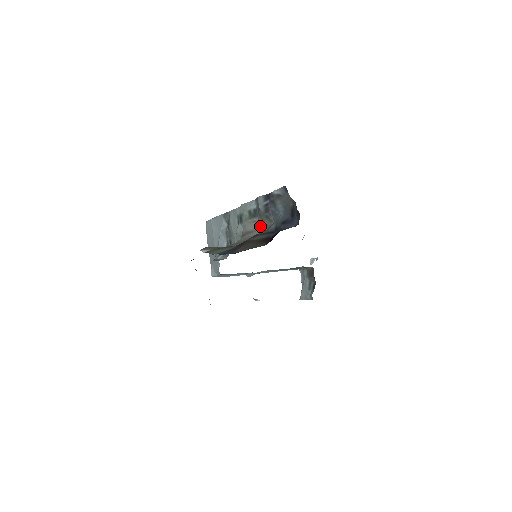
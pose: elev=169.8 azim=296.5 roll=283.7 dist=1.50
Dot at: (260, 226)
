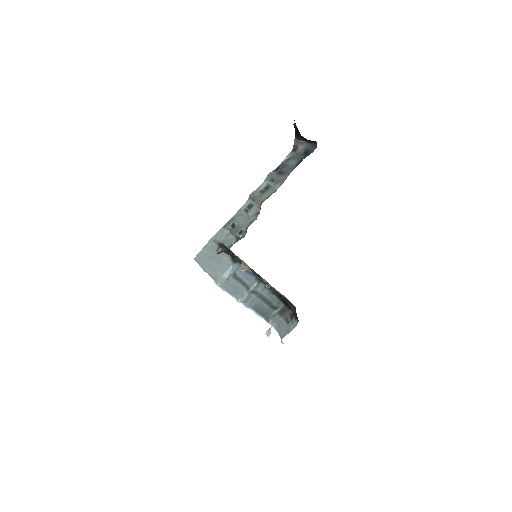
Dot at: (277, 186)
